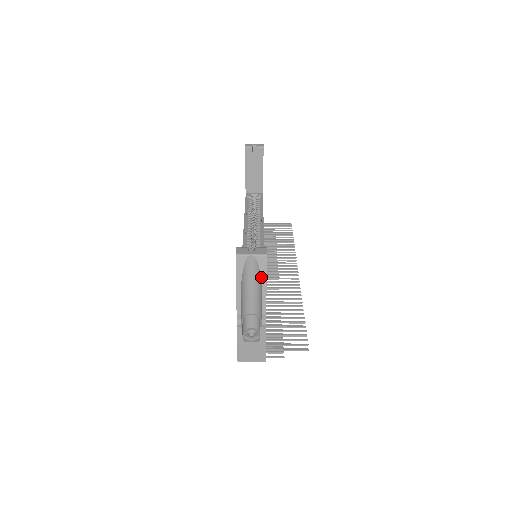
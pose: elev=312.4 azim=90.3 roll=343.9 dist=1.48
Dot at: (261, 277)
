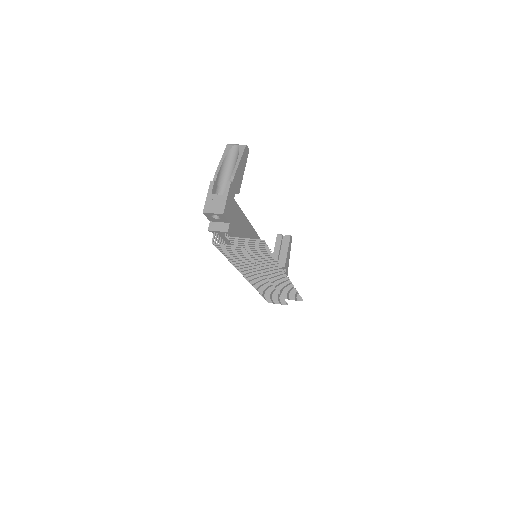
Dot at: (238, 155)
